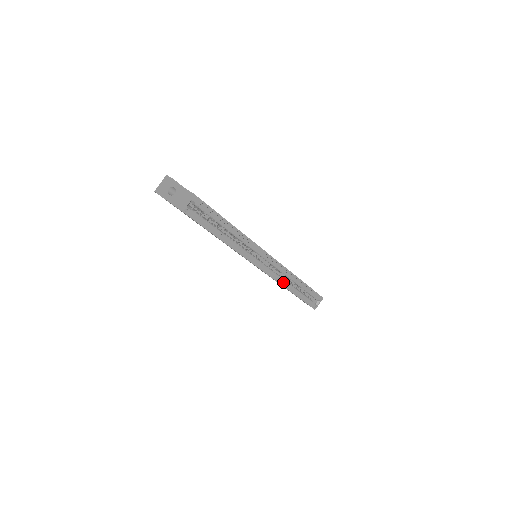
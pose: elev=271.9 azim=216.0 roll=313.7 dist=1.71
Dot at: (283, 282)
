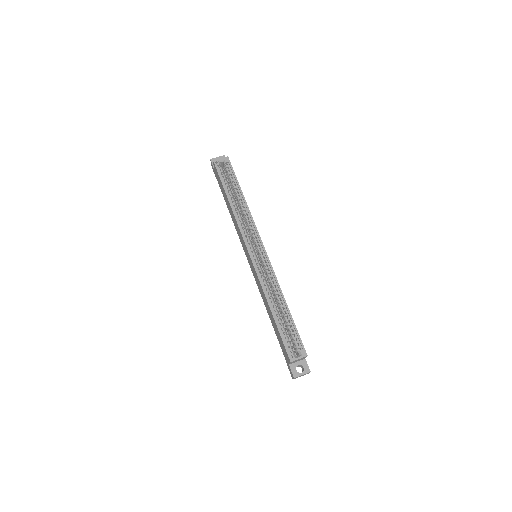
Dot at: (267, 291)
